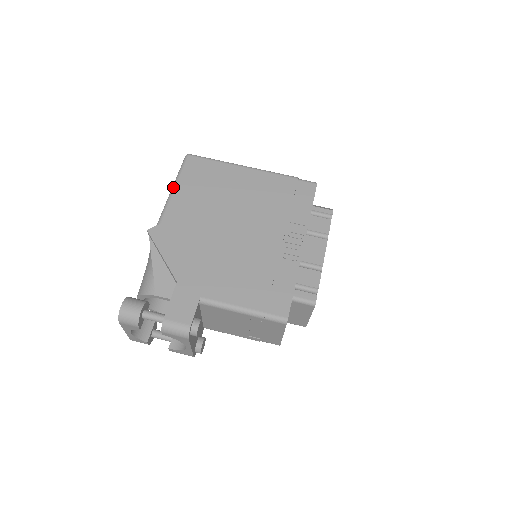
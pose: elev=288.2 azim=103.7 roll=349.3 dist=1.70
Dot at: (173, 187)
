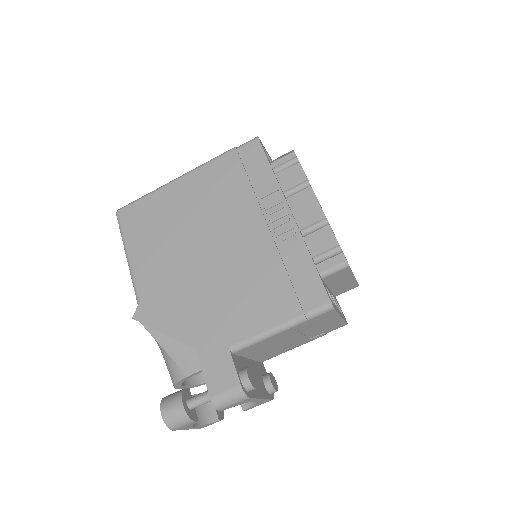
Dot at: (126, 255)
